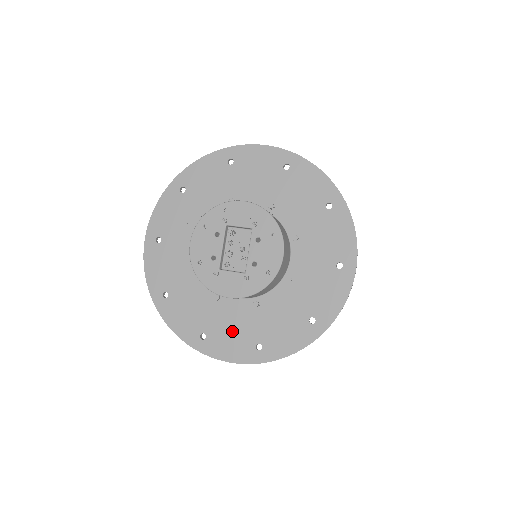
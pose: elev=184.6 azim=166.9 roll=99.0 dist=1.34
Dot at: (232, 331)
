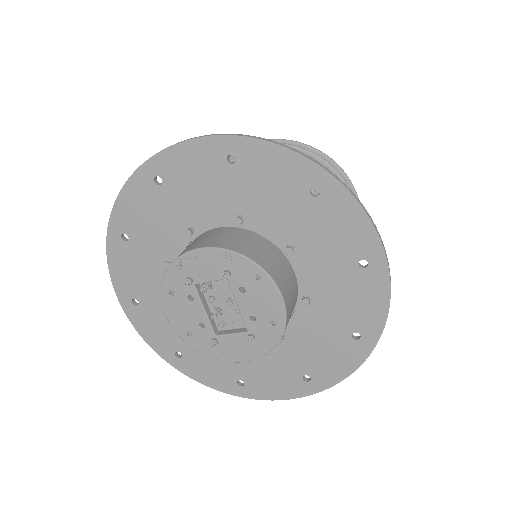
Dot at: (269, 371)
